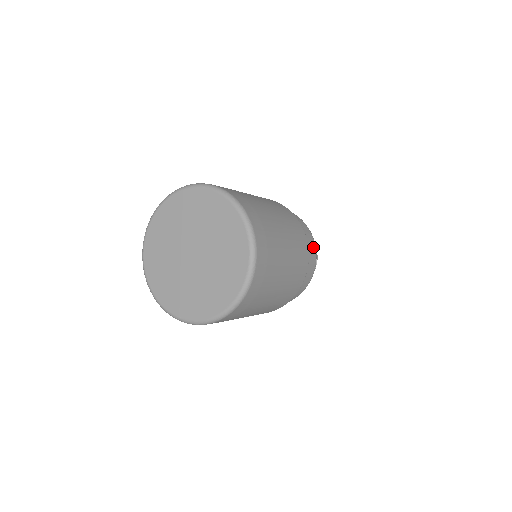
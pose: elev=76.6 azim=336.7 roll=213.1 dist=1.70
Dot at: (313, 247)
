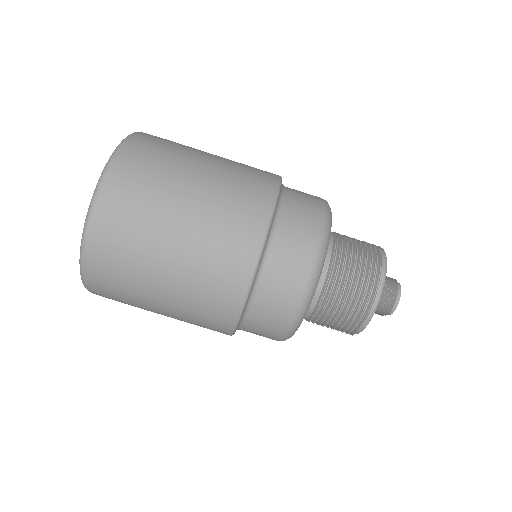
Dot at: (313, 223)
